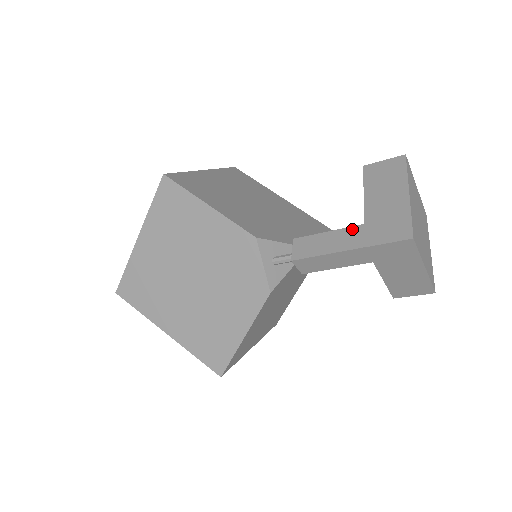
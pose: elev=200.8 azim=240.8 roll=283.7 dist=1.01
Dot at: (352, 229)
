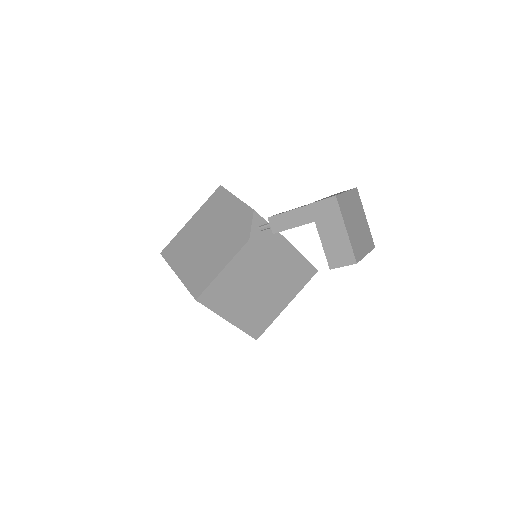
Dot at: occluded
